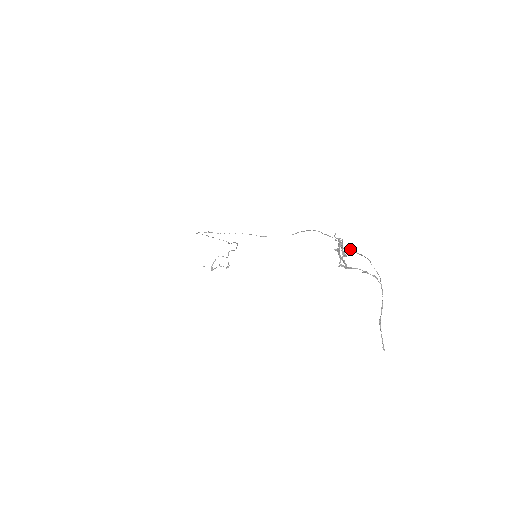
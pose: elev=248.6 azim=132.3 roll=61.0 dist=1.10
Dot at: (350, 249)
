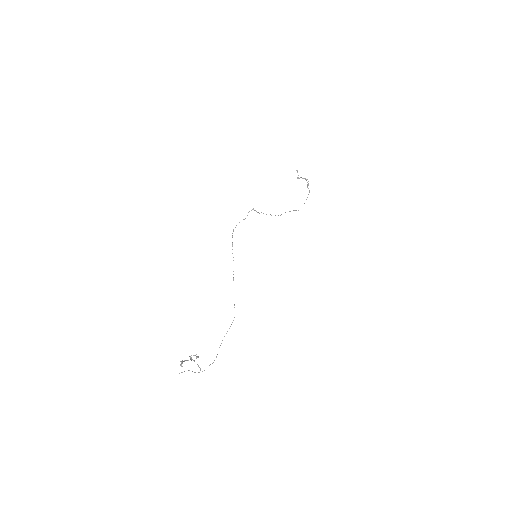
Dot at: occluded
